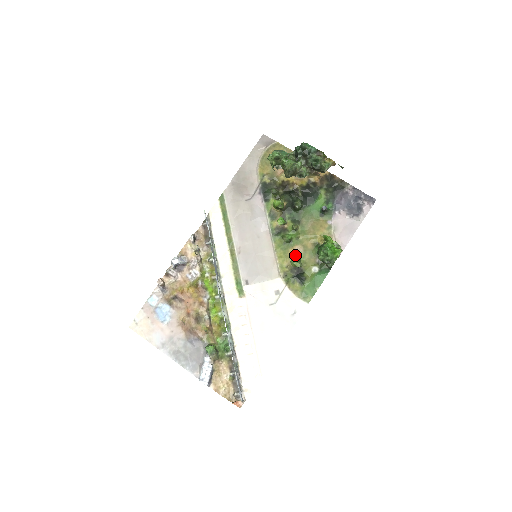
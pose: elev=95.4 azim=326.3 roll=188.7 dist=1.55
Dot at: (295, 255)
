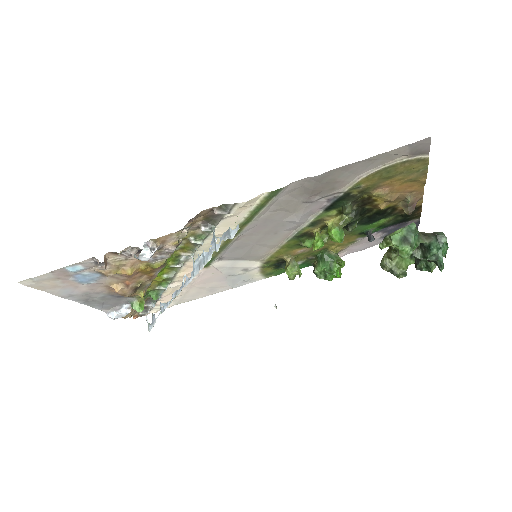
Dot at: (295, 254)
